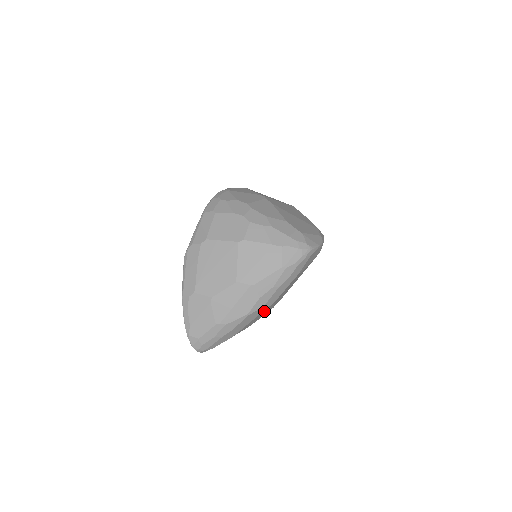
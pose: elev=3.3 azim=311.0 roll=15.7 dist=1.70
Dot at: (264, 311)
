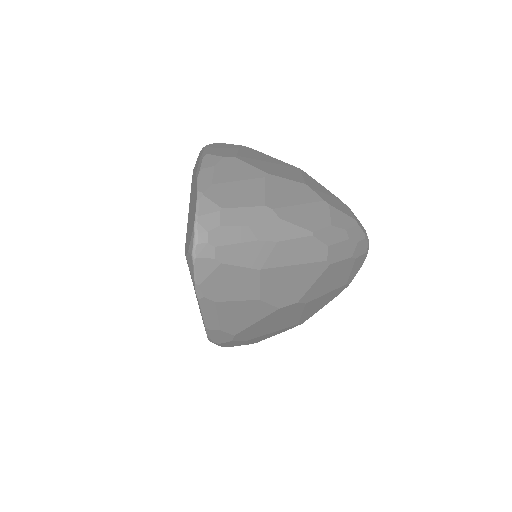
Dot at: (310, 271)
